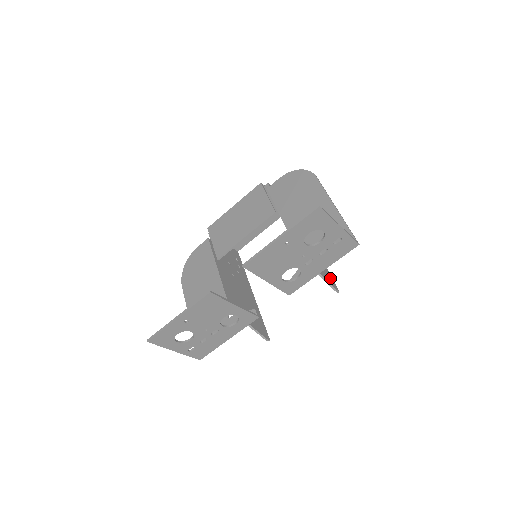
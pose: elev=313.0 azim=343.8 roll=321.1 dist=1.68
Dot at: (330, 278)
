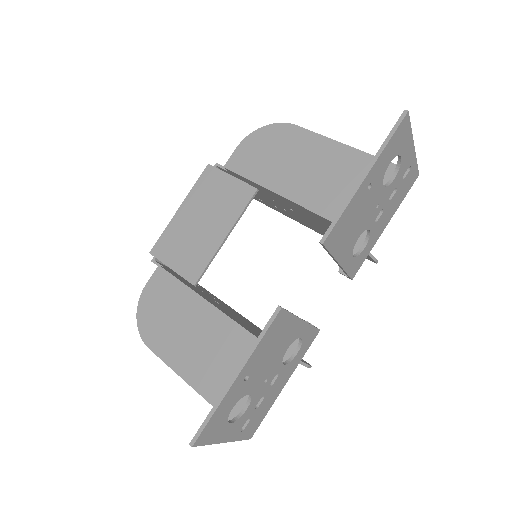
Dot at: occluded
